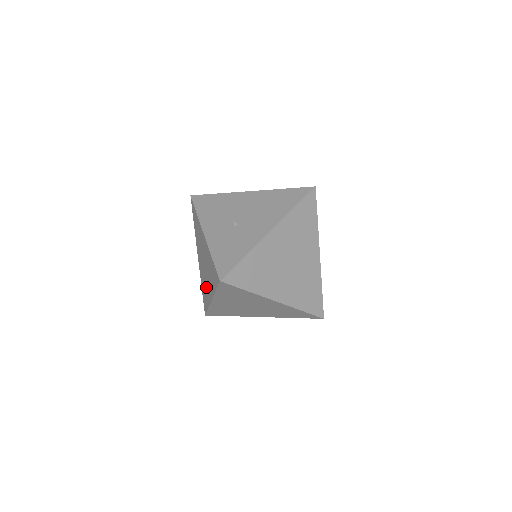
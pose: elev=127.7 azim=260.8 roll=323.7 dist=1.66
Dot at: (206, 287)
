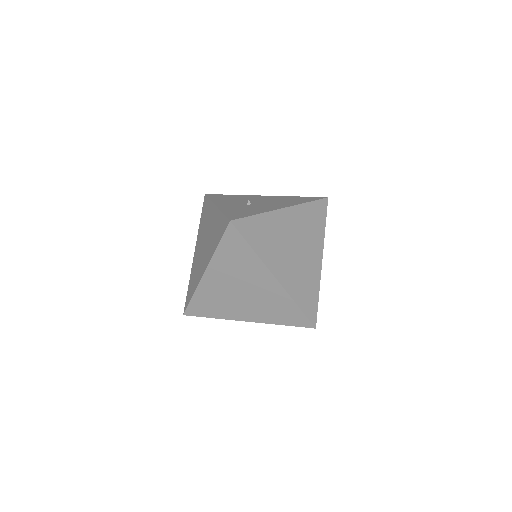
Dot at: (199, 268)
